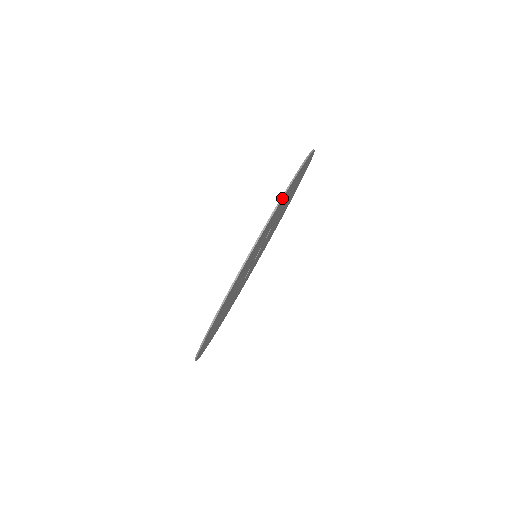
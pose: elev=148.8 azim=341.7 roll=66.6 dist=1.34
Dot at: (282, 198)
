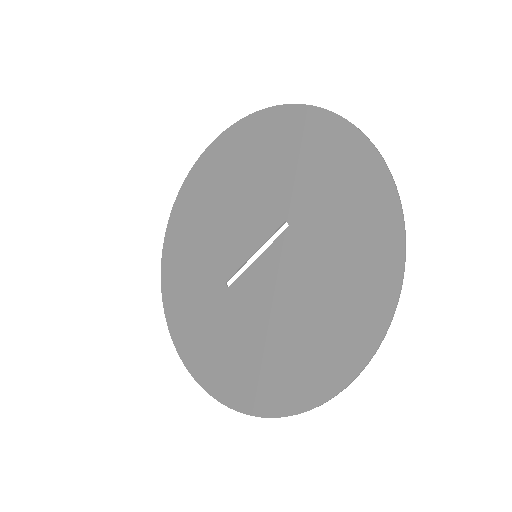
Dot at: (404, 223)
